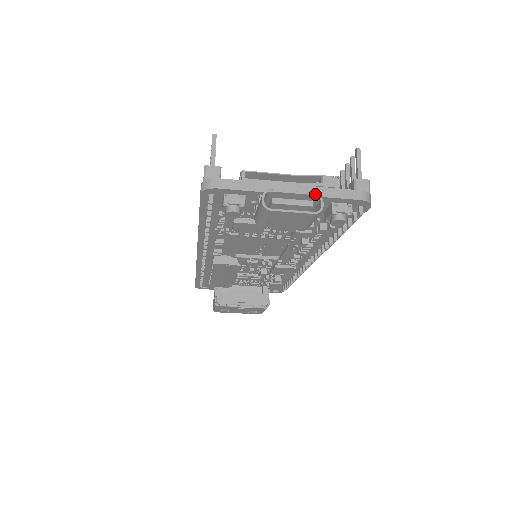
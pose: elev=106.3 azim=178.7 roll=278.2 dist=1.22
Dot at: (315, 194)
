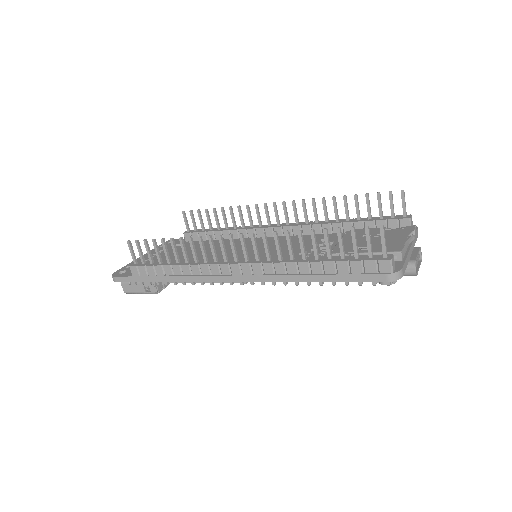
Dot at: (420, 248)
